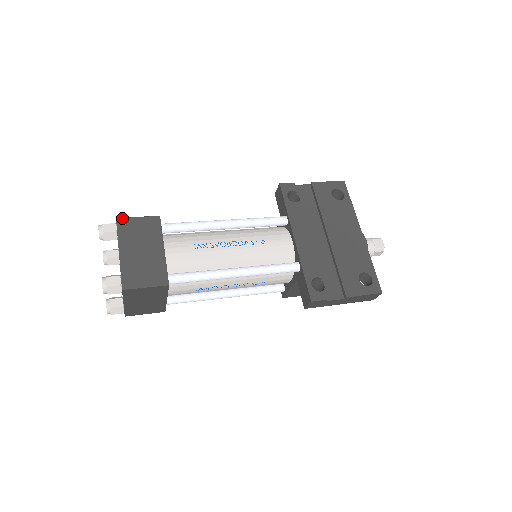
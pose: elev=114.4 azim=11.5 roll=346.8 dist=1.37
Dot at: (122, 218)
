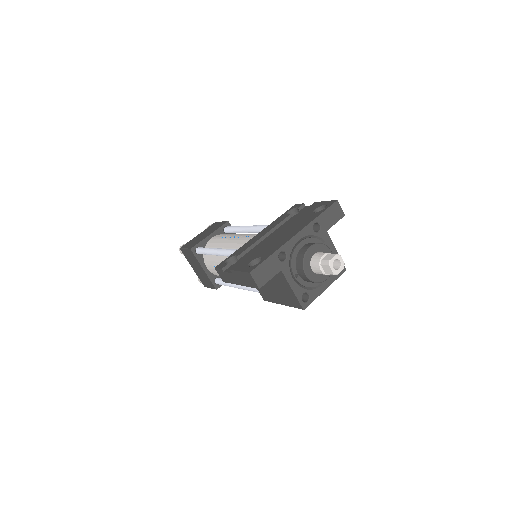
Dot at: (217, 222)
